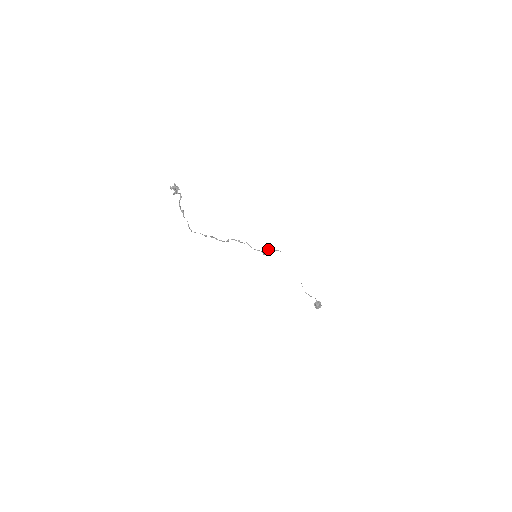
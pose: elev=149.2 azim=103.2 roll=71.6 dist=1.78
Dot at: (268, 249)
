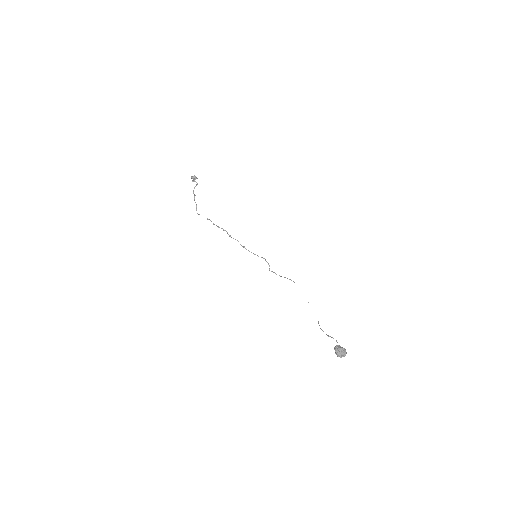
Dot at: (279, 275)
